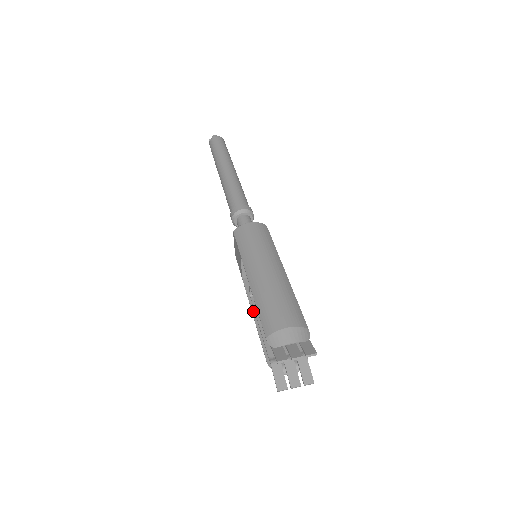
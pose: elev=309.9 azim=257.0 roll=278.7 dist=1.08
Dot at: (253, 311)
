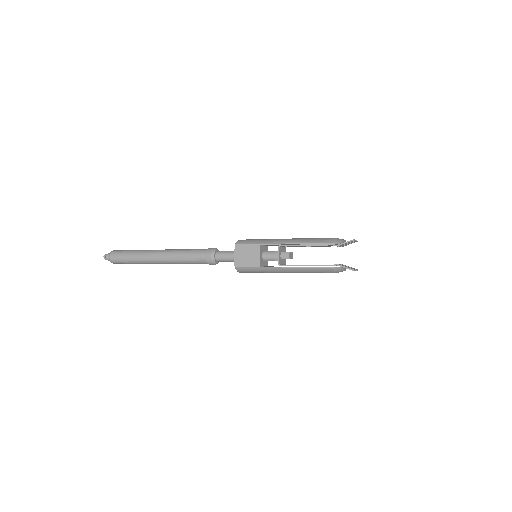
Dot at: occluded
